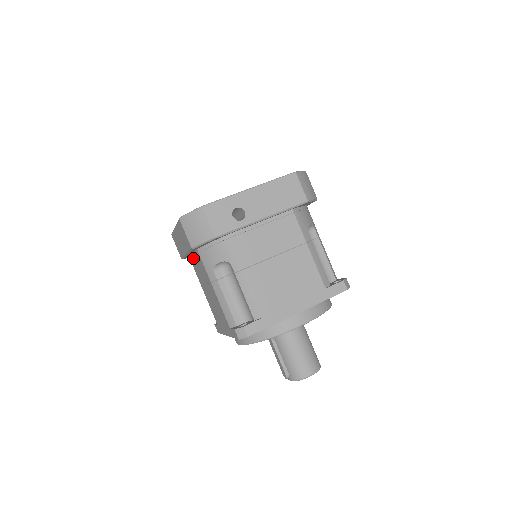
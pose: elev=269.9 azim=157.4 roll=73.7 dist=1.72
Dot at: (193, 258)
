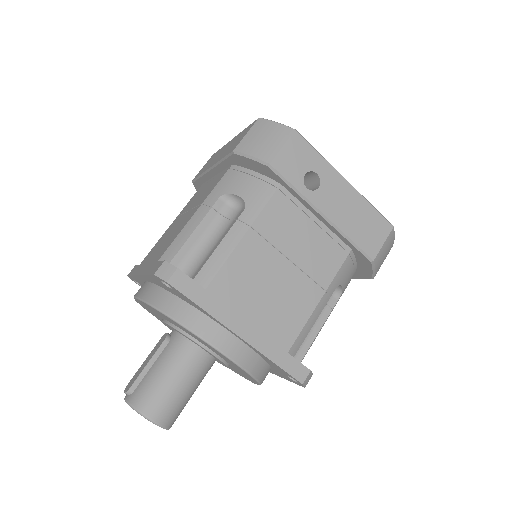
Dot at: (208, 182)
